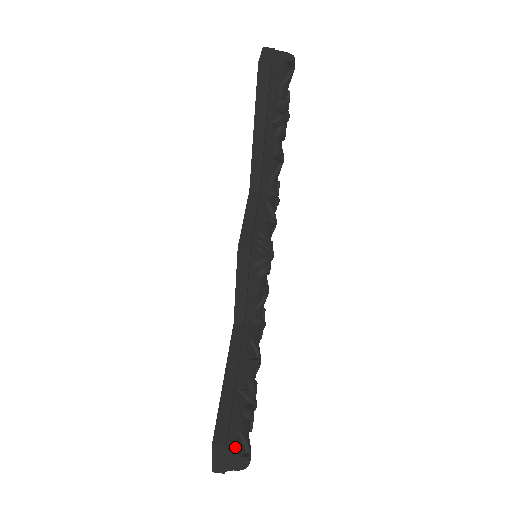
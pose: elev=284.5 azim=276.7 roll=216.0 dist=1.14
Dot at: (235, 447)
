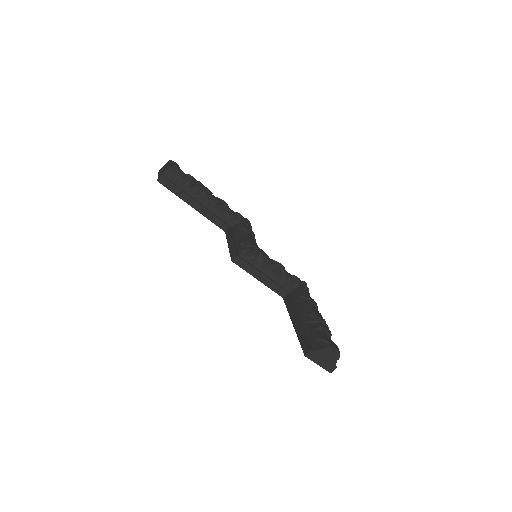
Dot at: (319, 347)
